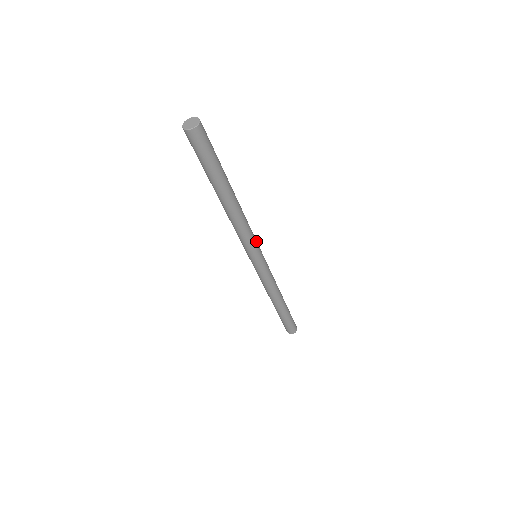
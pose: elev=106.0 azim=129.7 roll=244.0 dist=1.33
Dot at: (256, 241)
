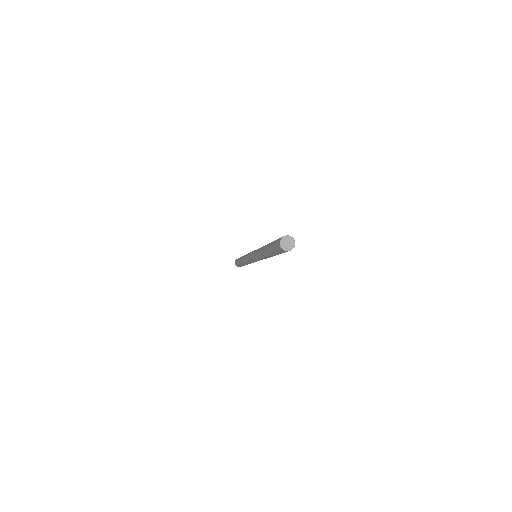
Dot at: occluded
